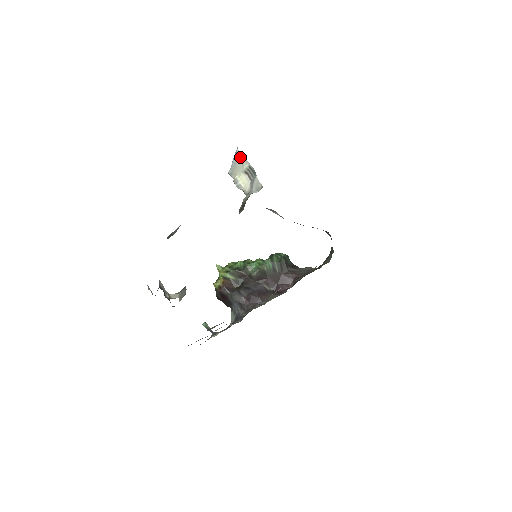
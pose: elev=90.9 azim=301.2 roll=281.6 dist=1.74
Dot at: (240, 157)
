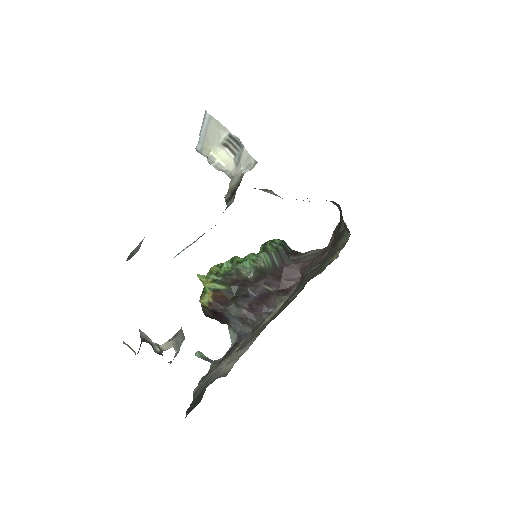
Dot at: (212, 124)
